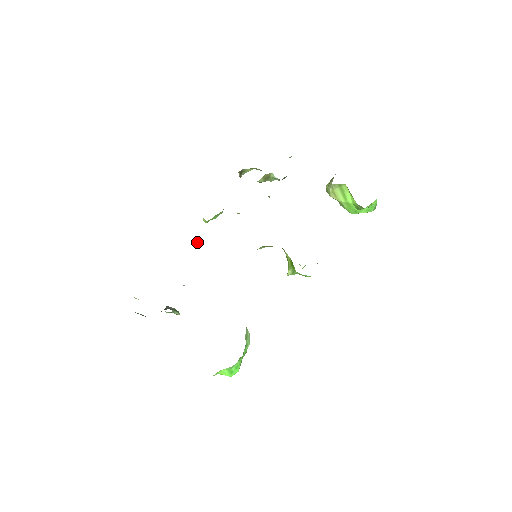
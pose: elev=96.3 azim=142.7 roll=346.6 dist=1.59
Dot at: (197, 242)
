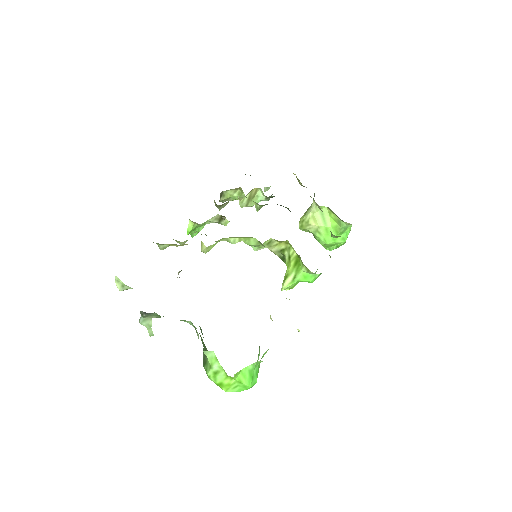
Dot at: occluded
